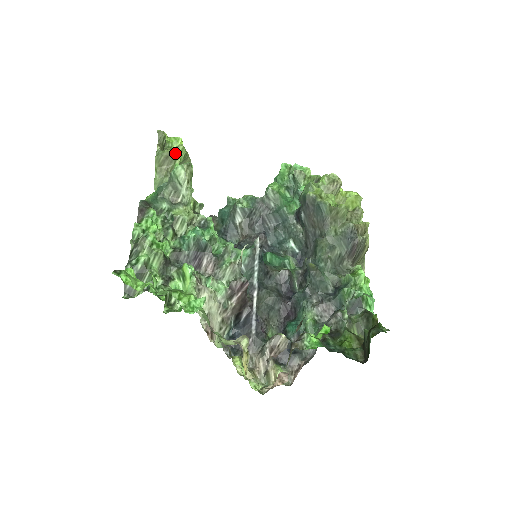
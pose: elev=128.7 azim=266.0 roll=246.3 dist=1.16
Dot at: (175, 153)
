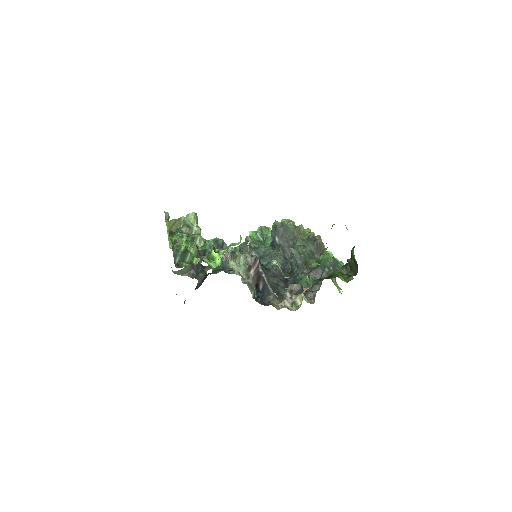
Dot at: (180, 220)
